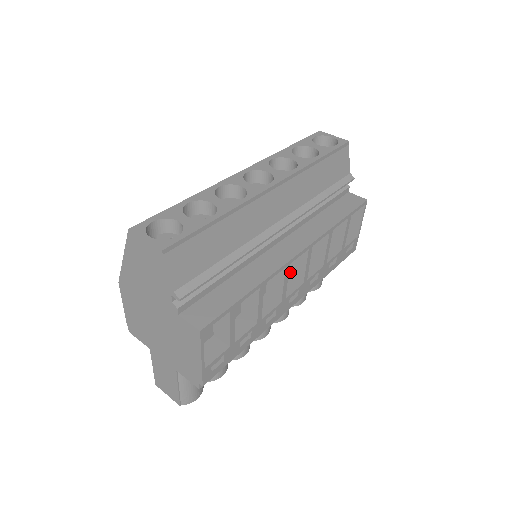
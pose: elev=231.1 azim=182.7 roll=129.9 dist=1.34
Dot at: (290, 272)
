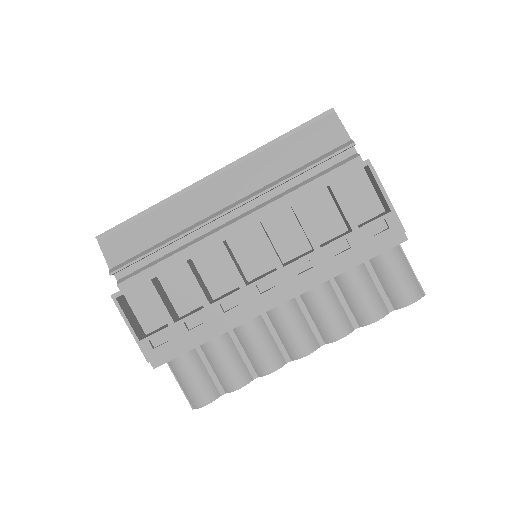
Dot at: occluded
